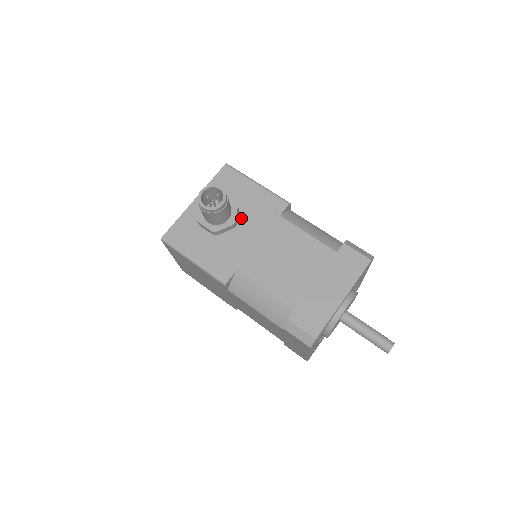
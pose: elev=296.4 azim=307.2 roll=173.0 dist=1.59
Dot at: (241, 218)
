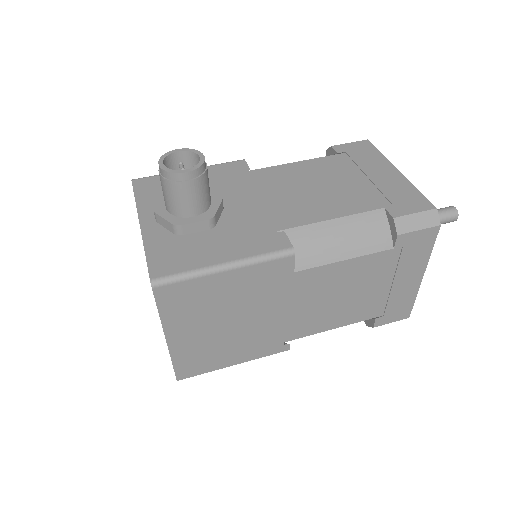
Dot at: occluded
